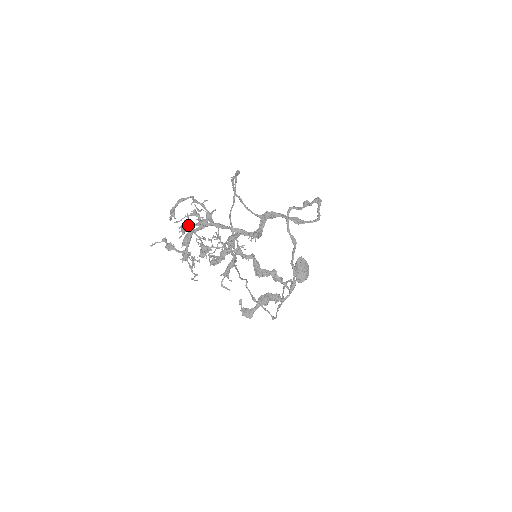
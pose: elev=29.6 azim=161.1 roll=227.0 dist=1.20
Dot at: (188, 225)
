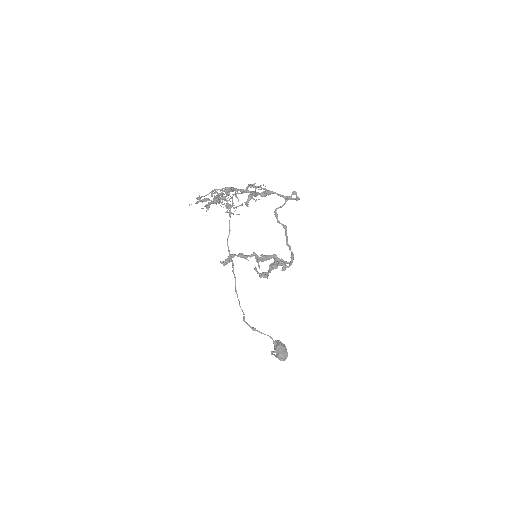
Dot at: (214, 193)
